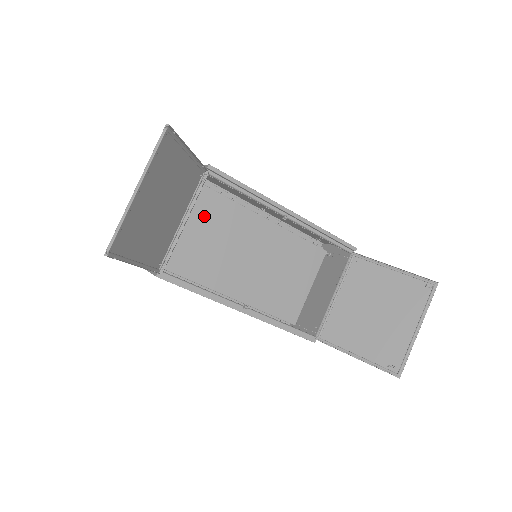
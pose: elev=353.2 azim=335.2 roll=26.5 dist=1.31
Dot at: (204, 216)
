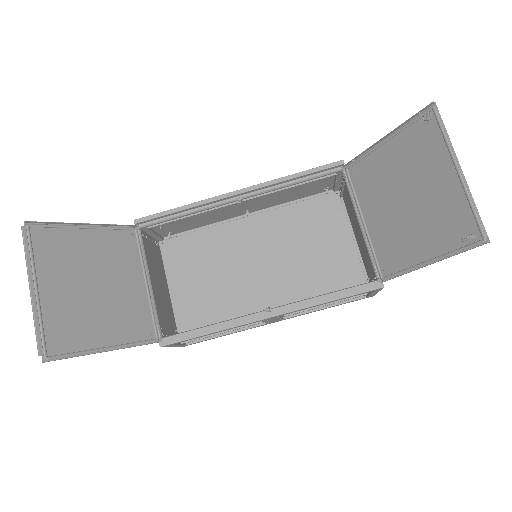
Dot at: (189, 263)
